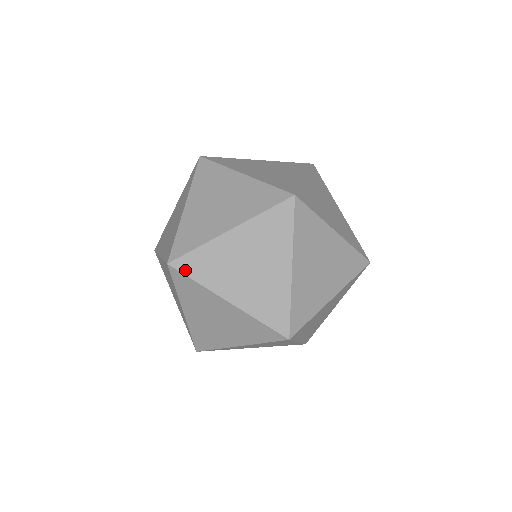
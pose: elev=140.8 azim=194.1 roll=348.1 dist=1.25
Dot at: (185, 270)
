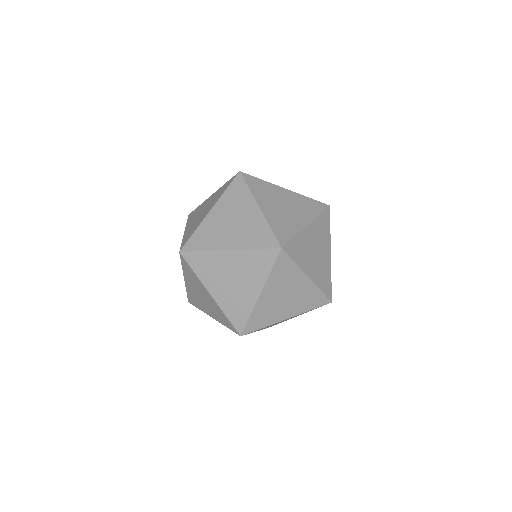
Dot at: (247, 180)
